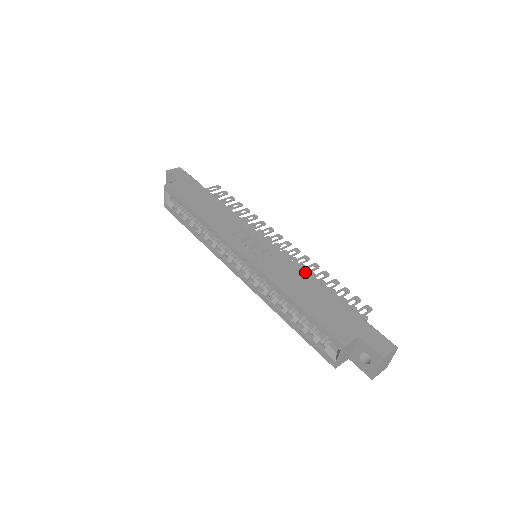
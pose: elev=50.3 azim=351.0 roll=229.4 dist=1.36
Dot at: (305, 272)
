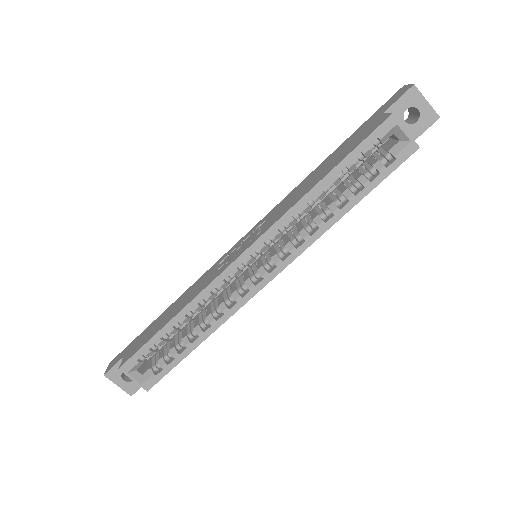
Dot at: (293, 190)
